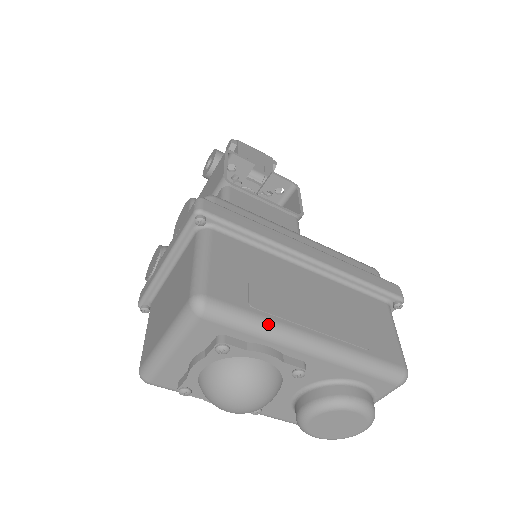
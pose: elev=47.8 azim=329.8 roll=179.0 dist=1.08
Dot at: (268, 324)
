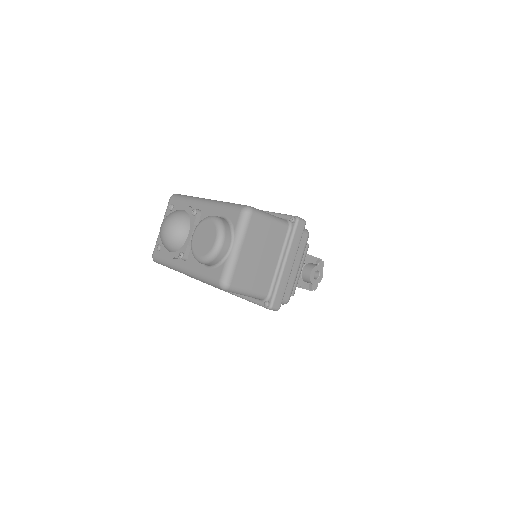
Dot at: (192, 197)
